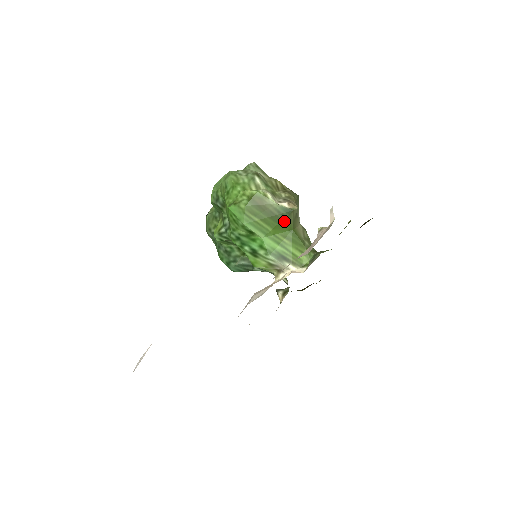
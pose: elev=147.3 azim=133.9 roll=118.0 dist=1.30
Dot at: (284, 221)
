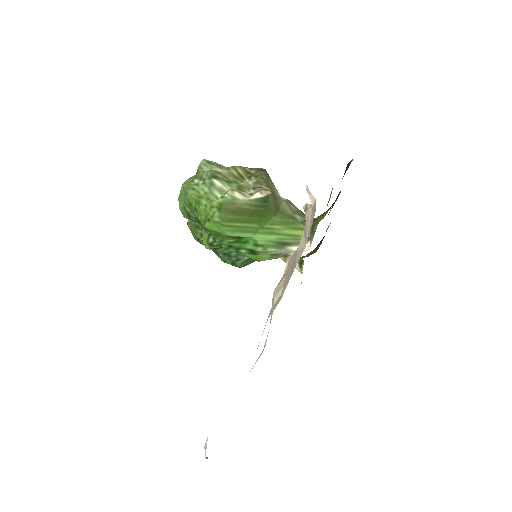
Dot at: (265, 211)
